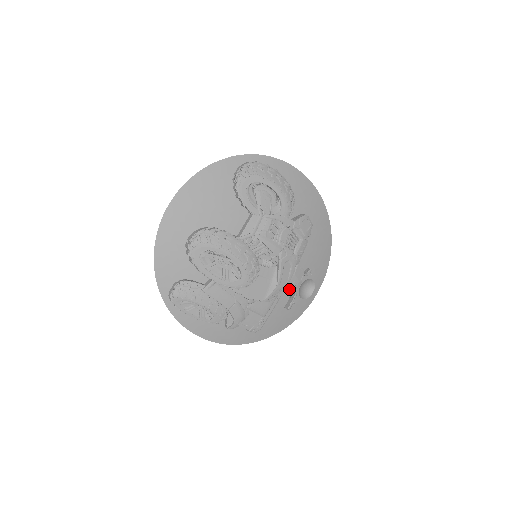
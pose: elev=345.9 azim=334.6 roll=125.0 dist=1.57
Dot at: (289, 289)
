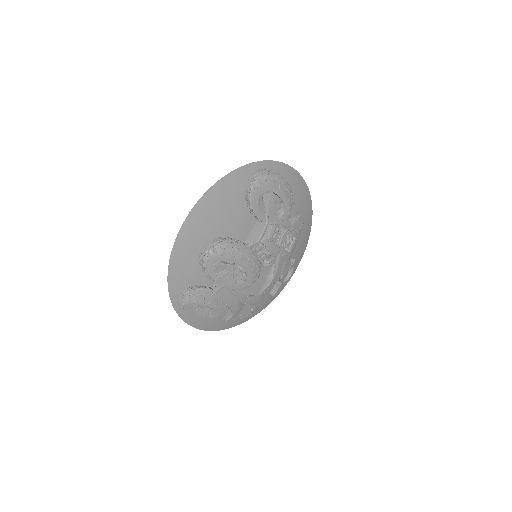
Dot at: occluded
